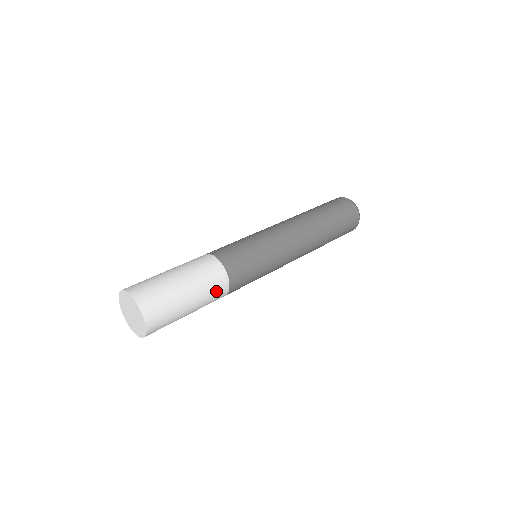
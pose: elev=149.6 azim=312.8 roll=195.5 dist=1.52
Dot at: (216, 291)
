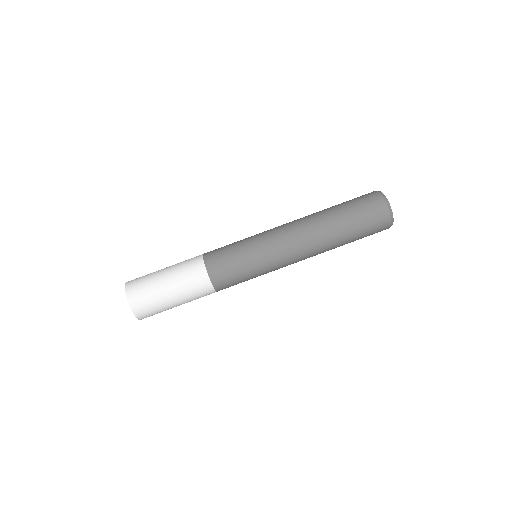
Dot at: (201, 294)
